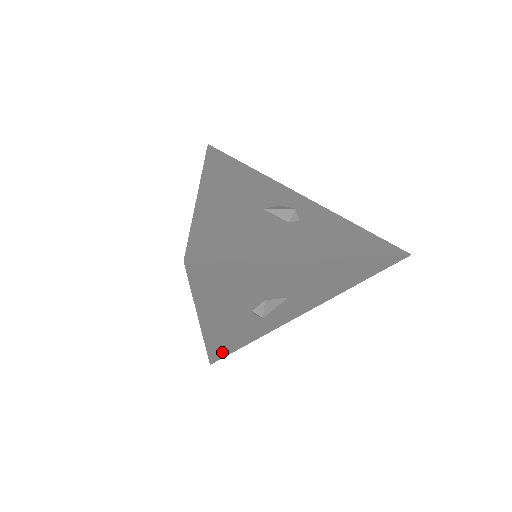
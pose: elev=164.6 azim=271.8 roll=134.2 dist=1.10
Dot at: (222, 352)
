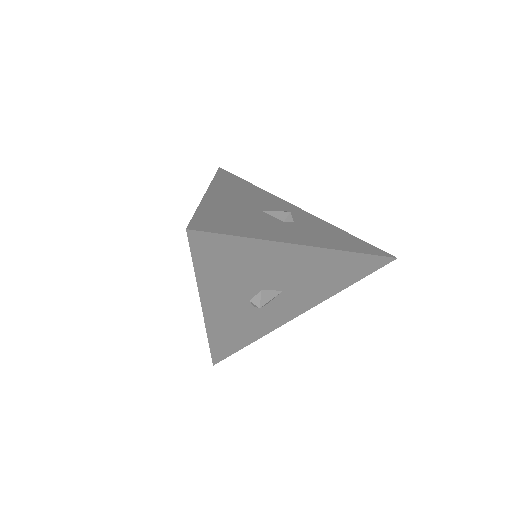
Dot at: (224, 350)
